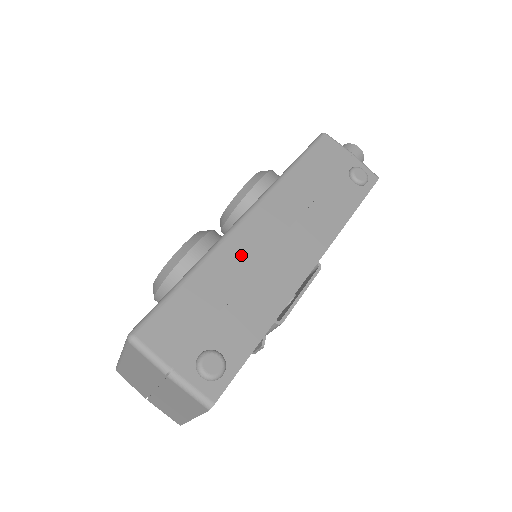
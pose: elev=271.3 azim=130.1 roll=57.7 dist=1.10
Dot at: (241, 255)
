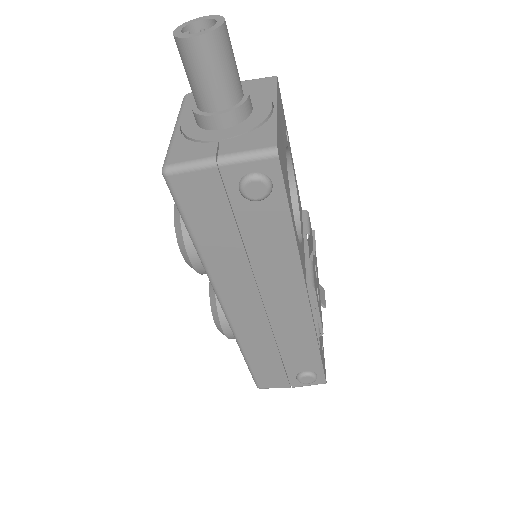
Dot at: (255, 333)
